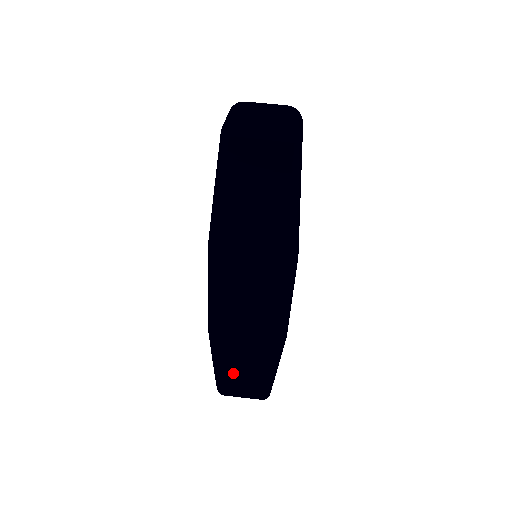
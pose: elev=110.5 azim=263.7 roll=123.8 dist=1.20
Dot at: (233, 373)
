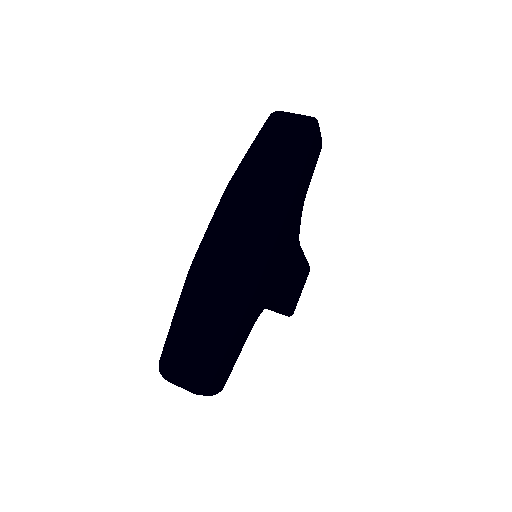
Dot at: (188, 328)
